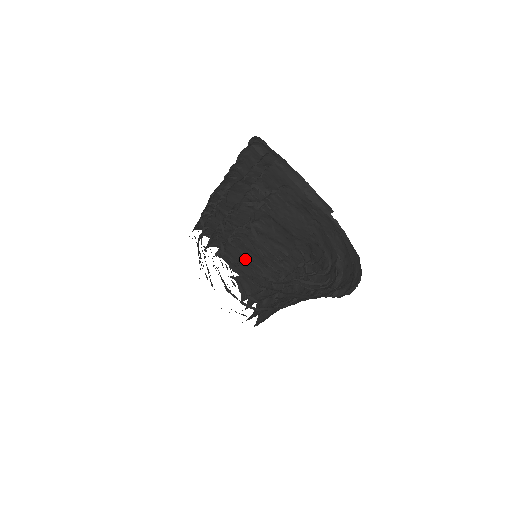
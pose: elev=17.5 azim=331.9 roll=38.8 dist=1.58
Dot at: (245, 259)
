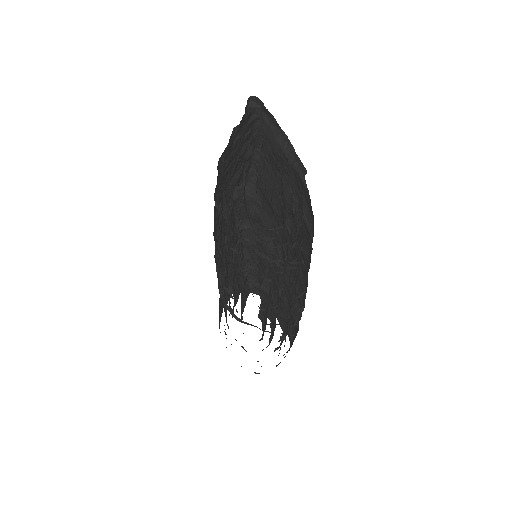
Dot at: (262, 278)
